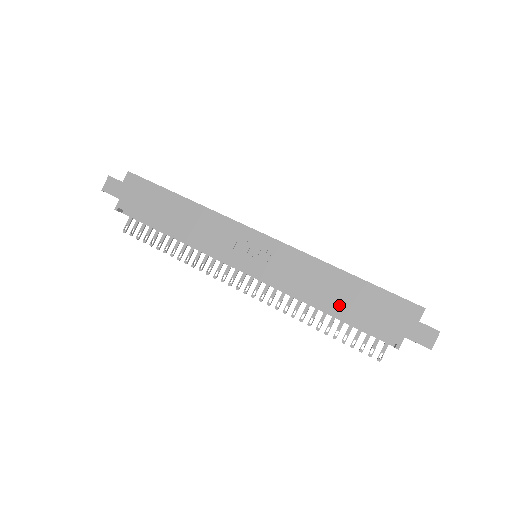
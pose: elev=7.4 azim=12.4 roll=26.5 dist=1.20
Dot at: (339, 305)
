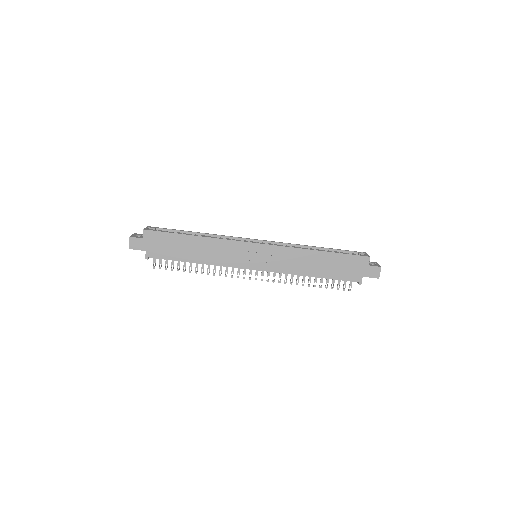
Dot at: (320, 272)
